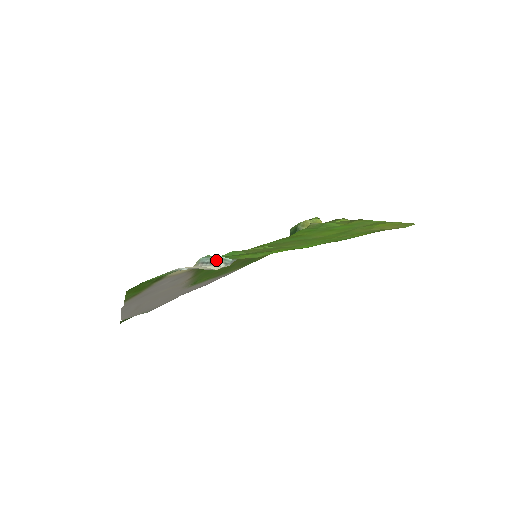
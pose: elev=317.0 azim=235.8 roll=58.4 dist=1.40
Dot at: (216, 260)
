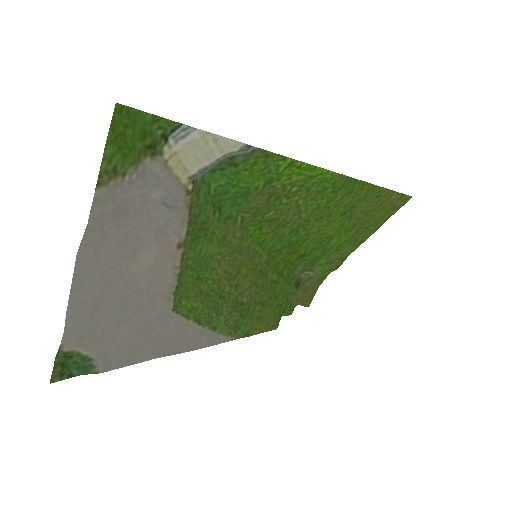
Dot at: (224, 157)
